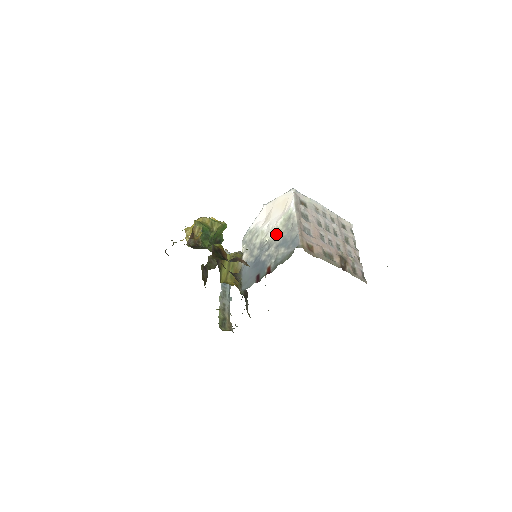
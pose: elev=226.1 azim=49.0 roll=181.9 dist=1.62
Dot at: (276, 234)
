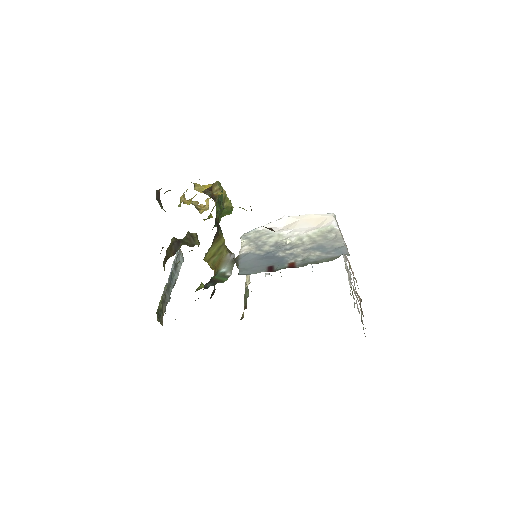
Dot at: (306, 239)
